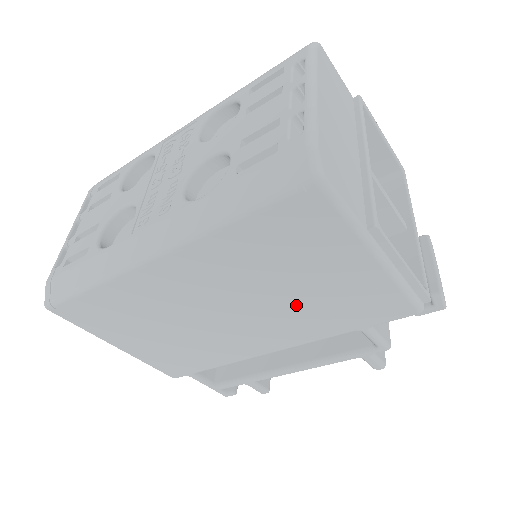
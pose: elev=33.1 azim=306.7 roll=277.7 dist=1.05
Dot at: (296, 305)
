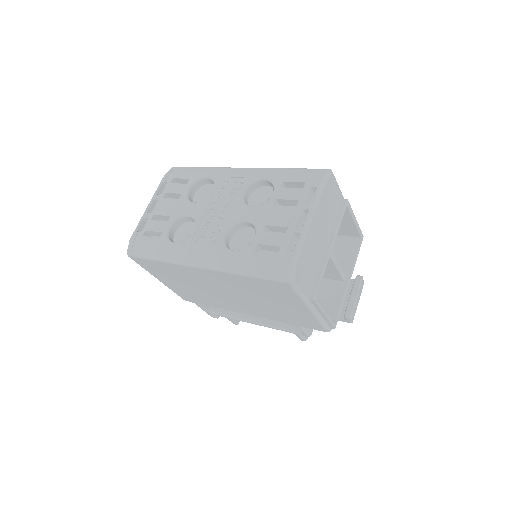
Dot at: (266, 307)
